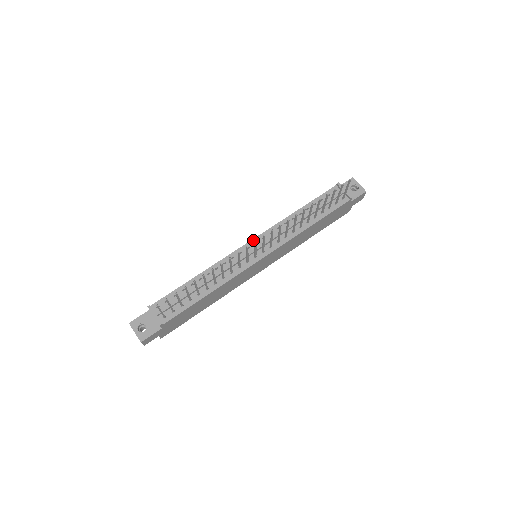
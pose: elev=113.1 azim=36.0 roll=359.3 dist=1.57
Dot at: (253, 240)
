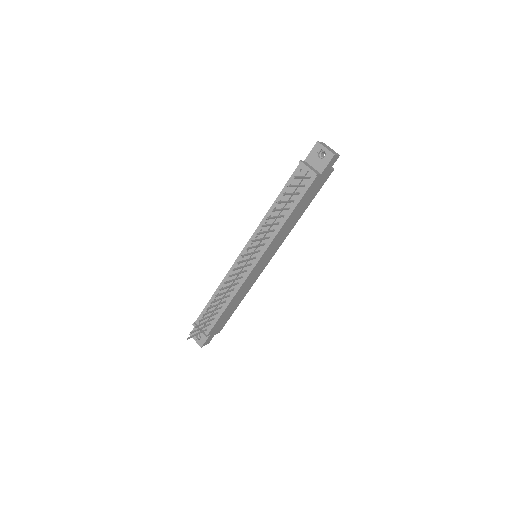
Dot at: (244, 248)
